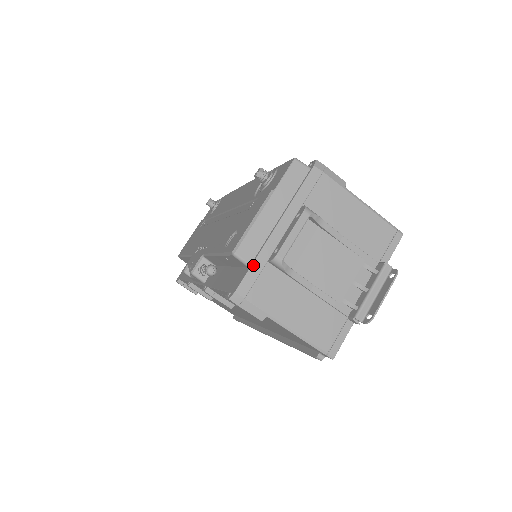
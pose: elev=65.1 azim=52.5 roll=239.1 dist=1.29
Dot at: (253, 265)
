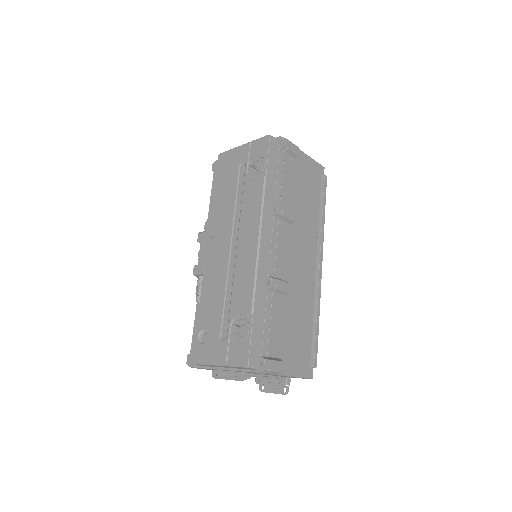
Dot at: (202, 368)
